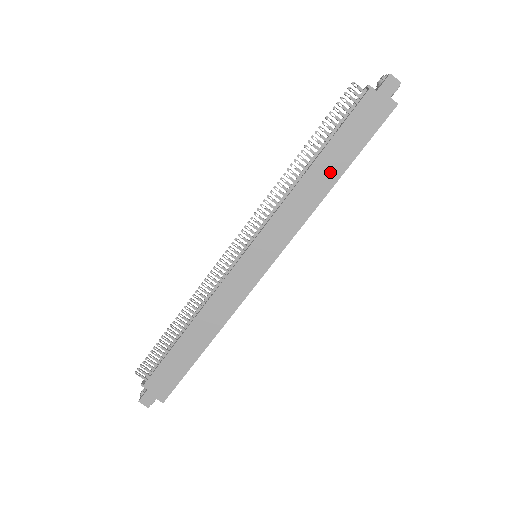
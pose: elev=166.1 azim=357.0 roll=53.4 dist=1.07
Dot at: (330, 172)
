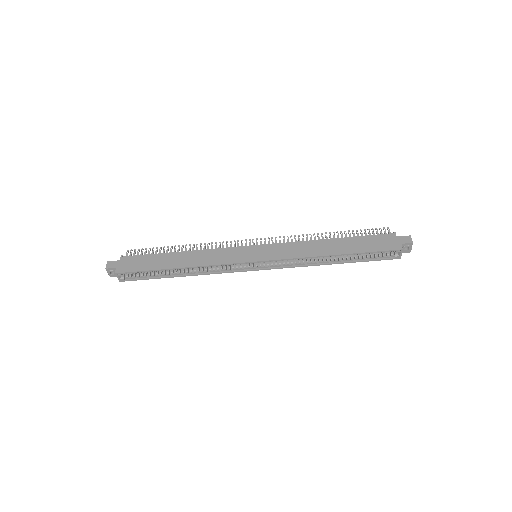
Dot at: (337, 248)
